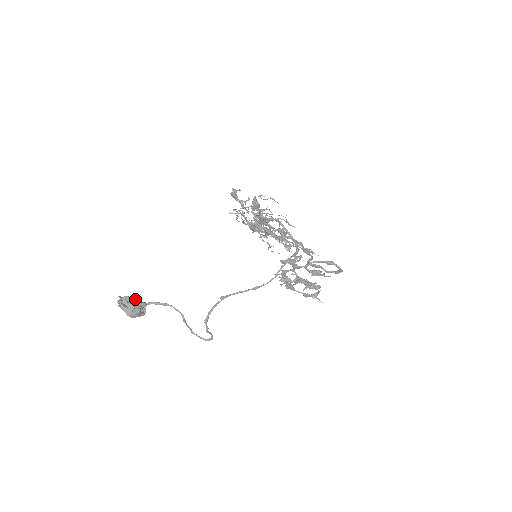
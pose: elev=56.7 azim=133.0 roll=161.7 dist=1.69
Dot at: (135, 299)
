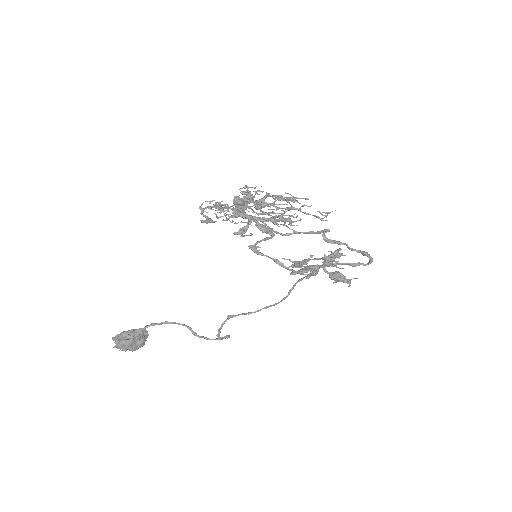
Dot at: (132, 339)
